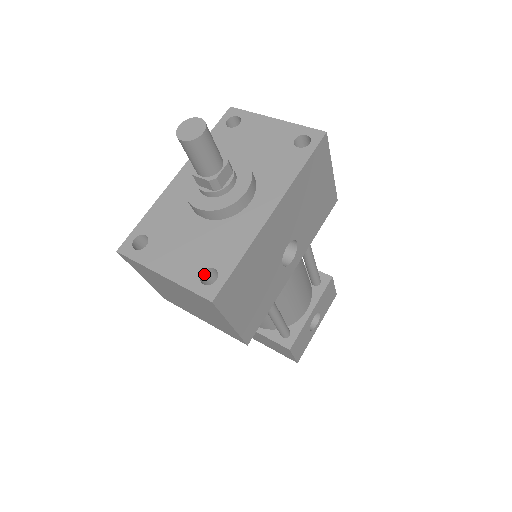
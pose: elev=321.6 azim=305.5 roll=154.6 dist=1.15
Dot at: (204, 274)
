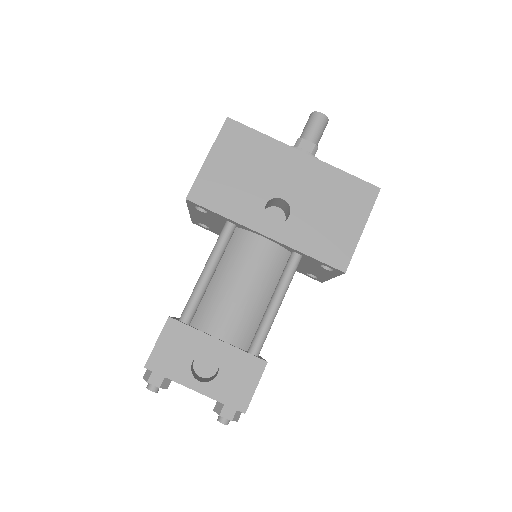
Dot at: occluded
